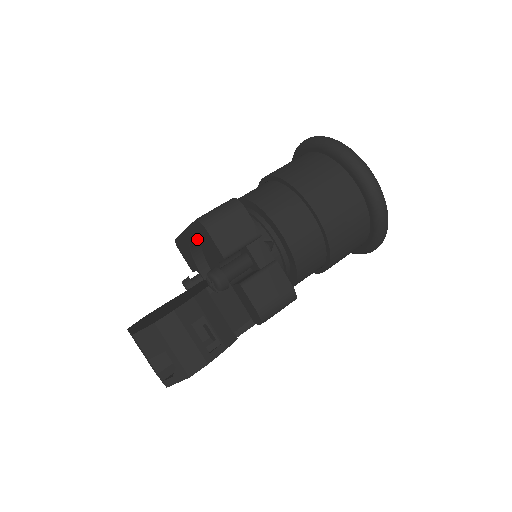
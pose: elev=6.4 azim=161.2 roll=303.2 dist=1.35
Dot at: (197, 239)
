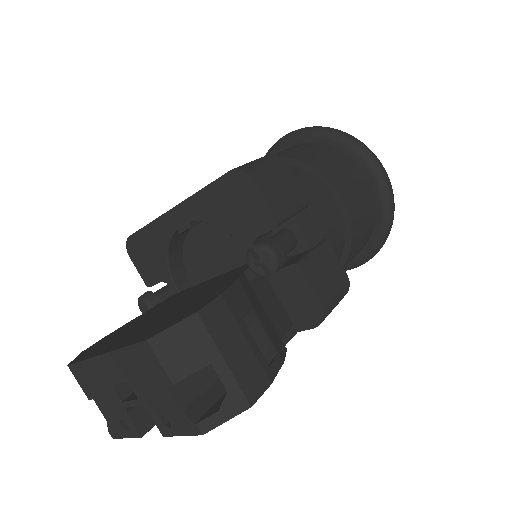
Dot at: (209, 211)
